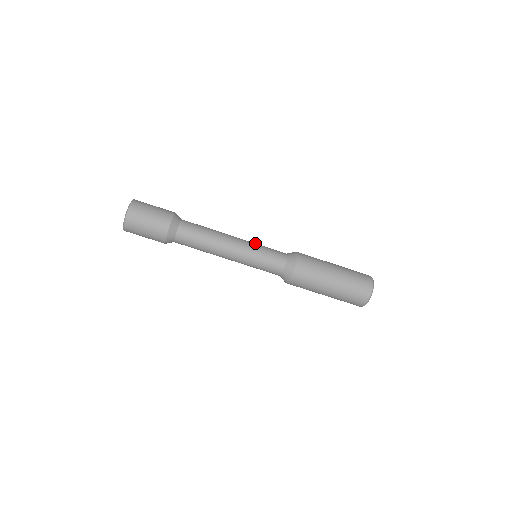
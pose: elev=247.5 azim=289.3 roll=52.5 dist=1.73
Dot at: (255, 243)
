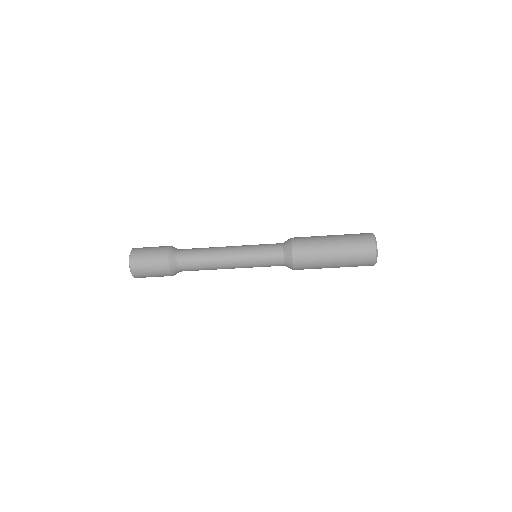
Dot at: (250, 248)
